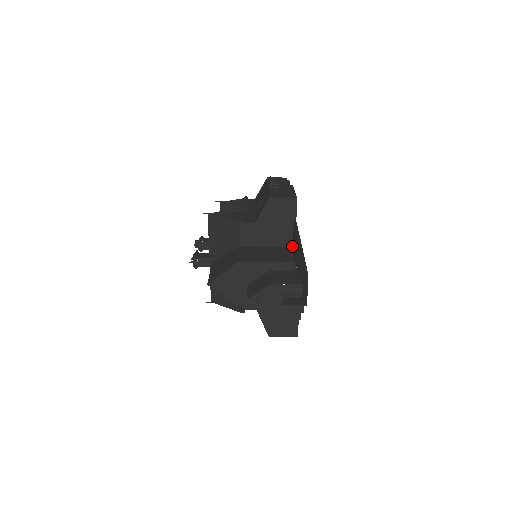
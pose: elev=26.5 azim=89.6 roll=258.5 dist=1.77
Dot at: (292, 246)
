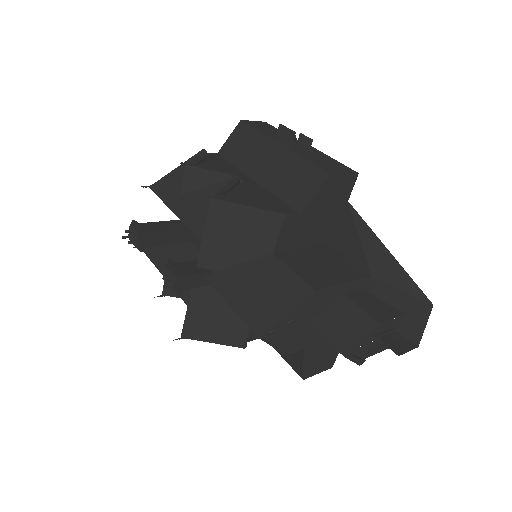
Dot at: (337, 245)
